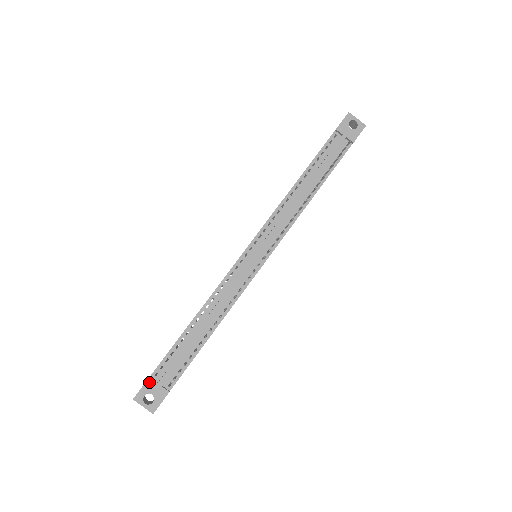
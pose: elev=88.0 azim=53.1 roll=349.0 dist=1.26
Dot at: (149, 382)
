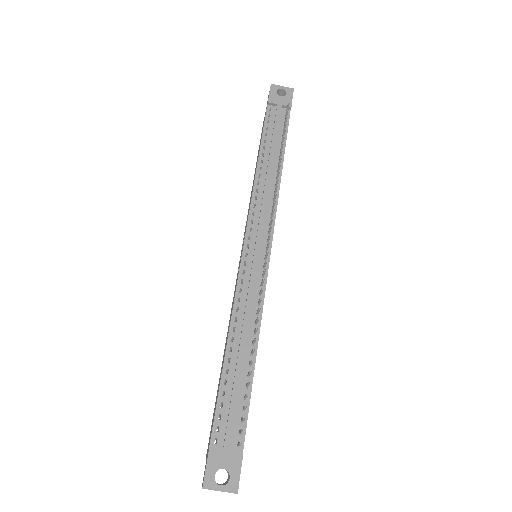
Dot at: (212, 454)
